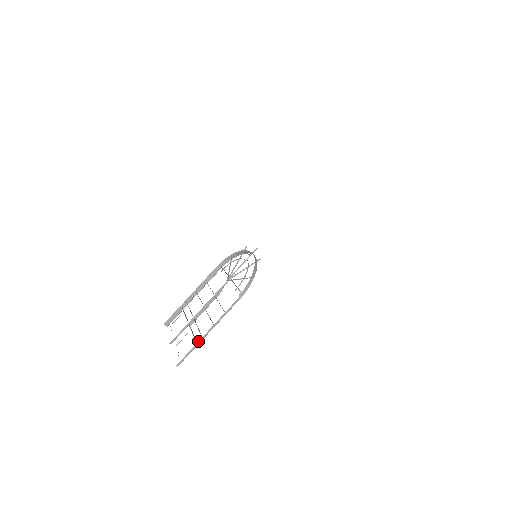
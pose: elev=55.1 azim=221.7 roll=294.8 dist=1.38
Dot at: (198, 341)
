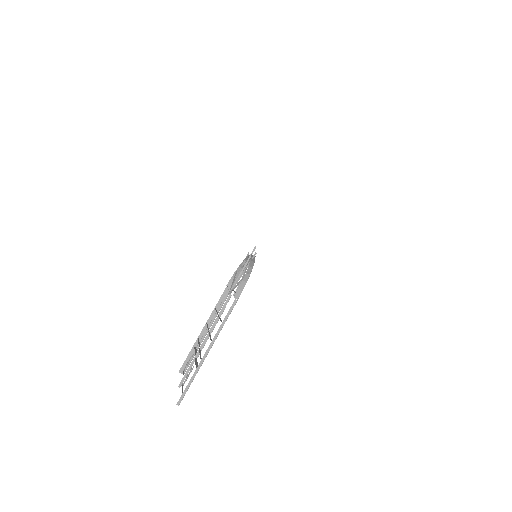
Dot at: occluded
